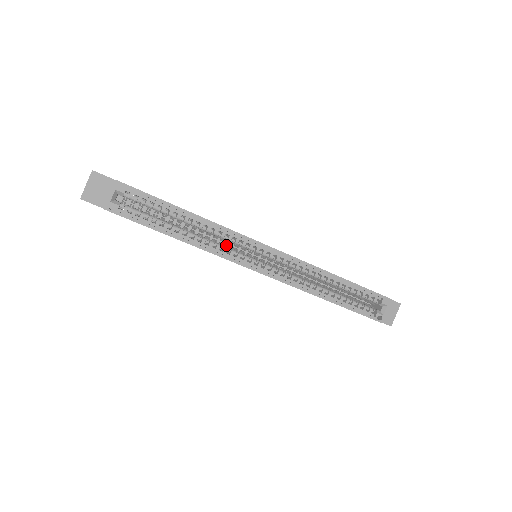
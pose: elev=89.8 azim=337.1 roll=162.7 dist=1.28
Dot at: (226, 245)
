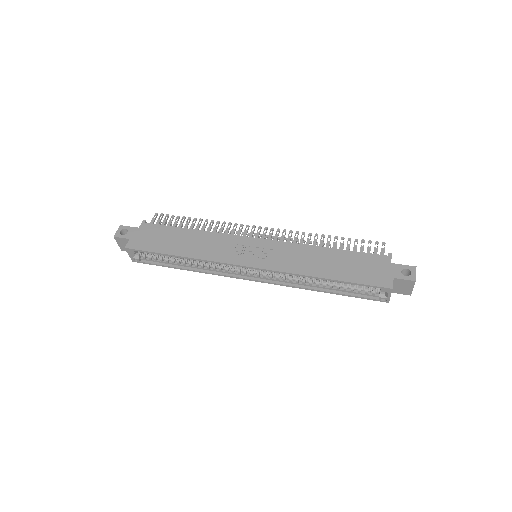
Dot at: occluded
